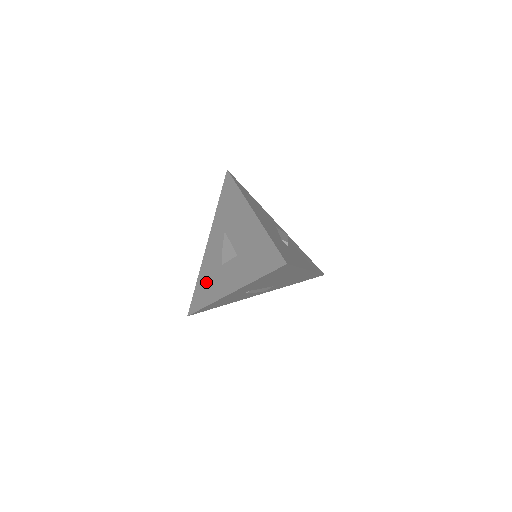
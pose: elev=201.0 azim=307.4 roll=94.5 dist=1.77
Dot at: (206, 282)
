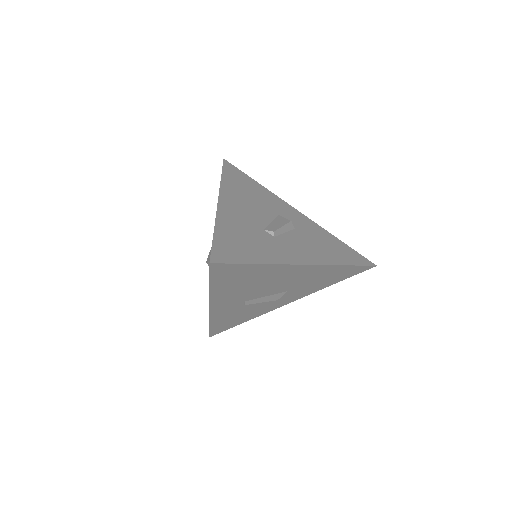
Dot at: occluded
